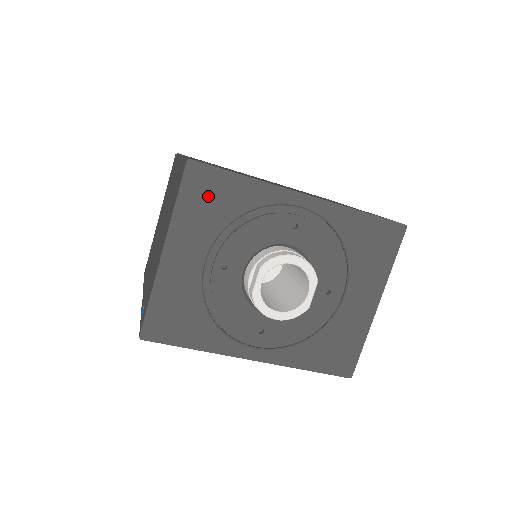
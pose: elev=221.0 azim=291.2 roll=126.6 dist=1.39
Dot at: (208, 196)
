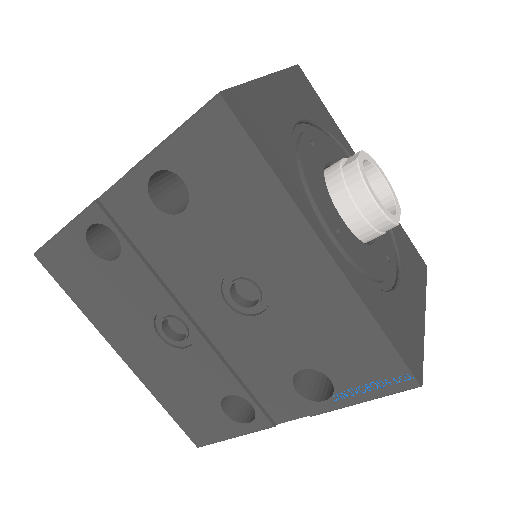
Dot at: (307, 94)
